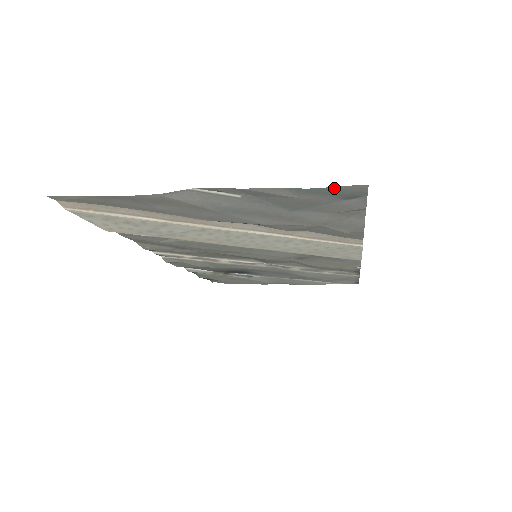
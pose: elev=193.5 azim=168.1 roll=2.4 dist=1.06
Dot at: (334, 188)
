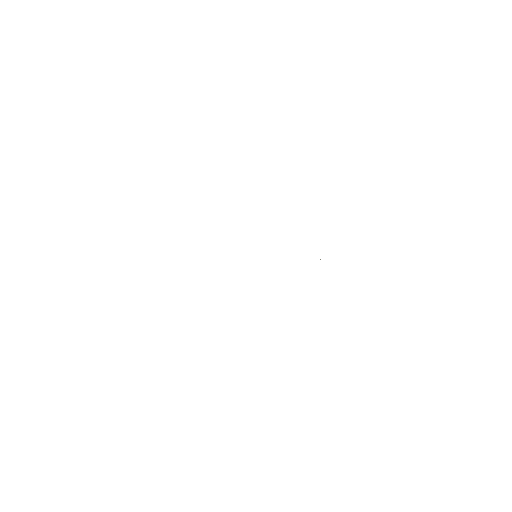
Dot at: occluded
